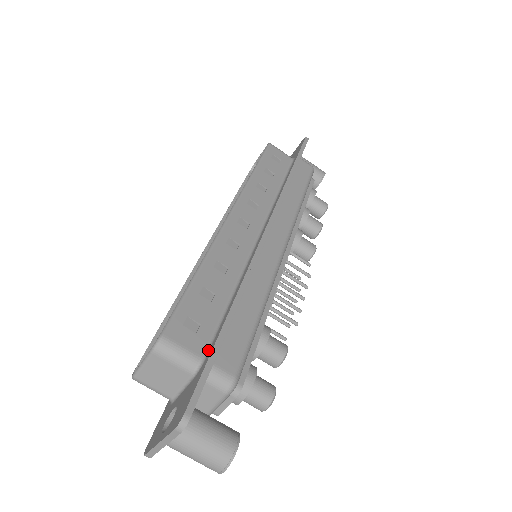
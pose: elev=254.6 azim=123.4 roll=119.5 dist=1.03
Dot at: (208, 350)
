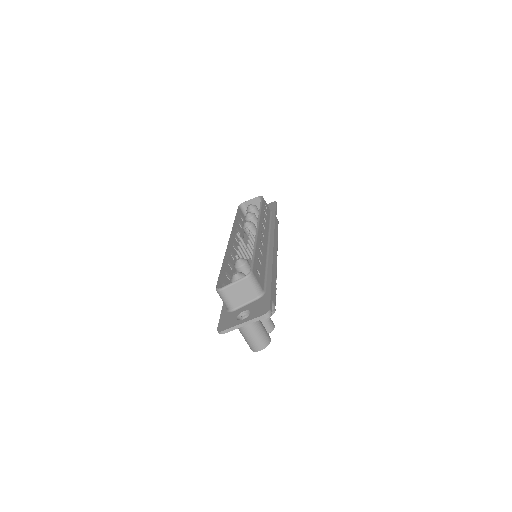
Dot at: (265, 288)
